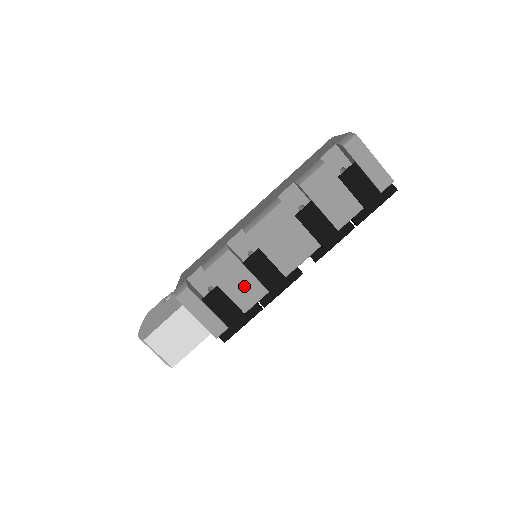
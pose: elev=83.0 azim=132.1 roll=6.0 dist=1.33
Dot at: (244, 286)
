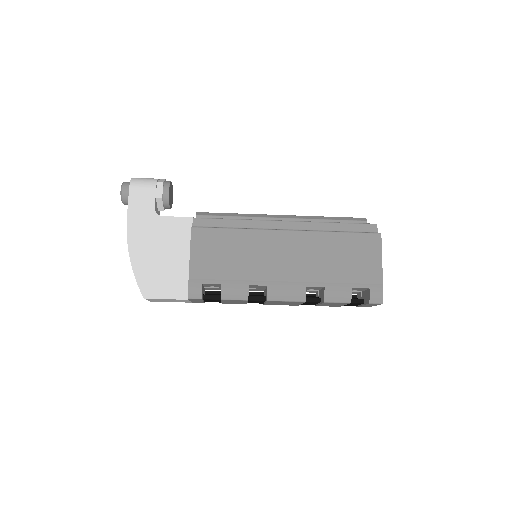
Dot at: occluded
